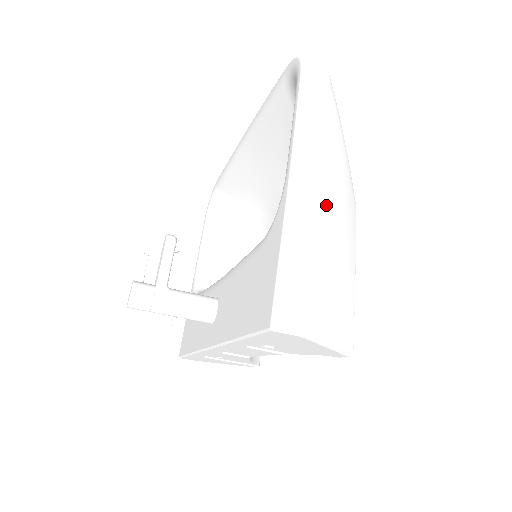
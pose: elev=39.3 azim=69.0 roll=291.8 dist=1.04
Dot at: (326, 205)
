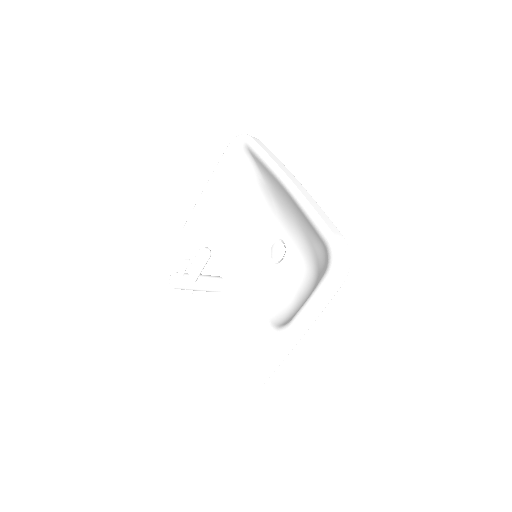
Dot at: occluded
